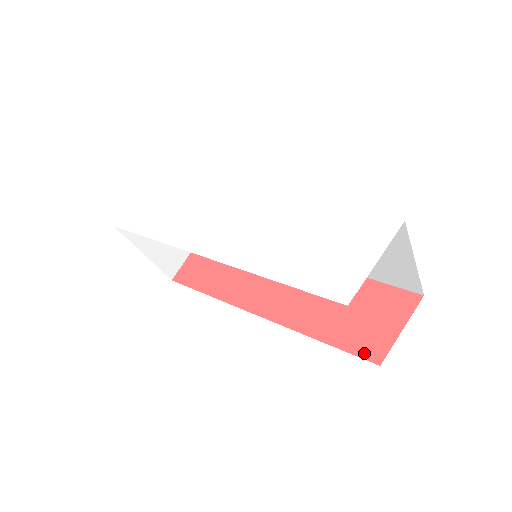
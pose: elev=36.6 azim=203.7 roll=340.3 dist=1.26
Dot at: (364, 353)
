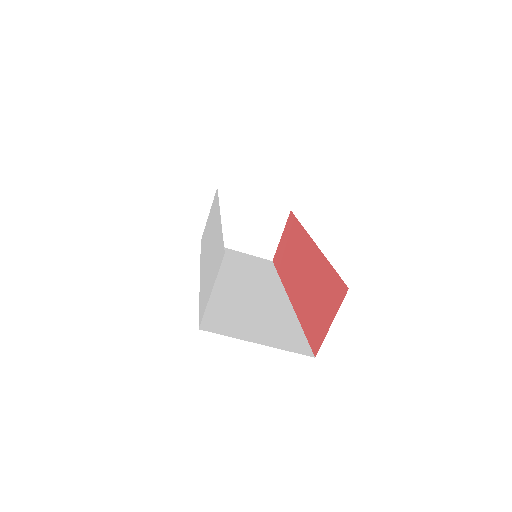
Dot at: (312, 343)
